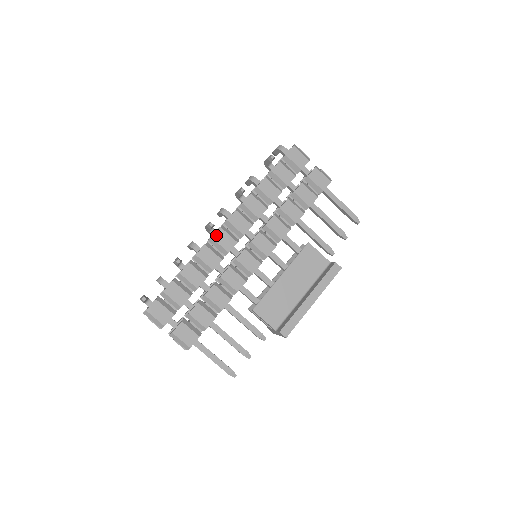
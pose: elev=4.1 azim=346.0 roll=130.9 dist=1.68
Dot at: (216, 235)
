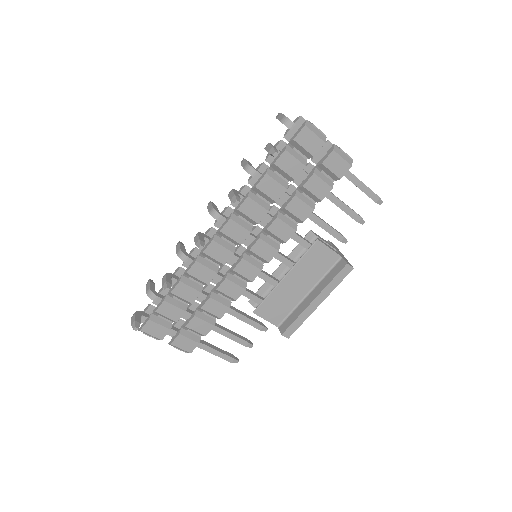
Dot at: (208, 249)
